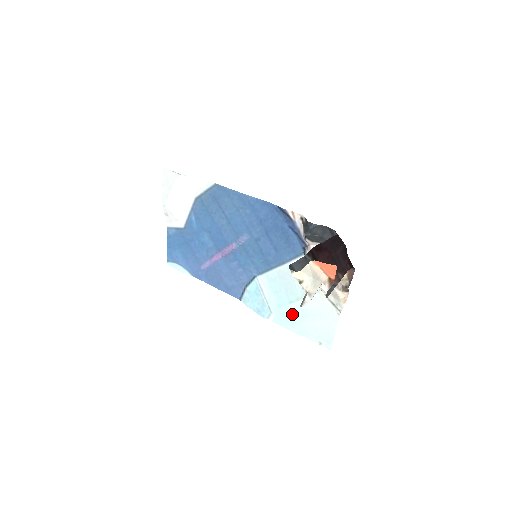
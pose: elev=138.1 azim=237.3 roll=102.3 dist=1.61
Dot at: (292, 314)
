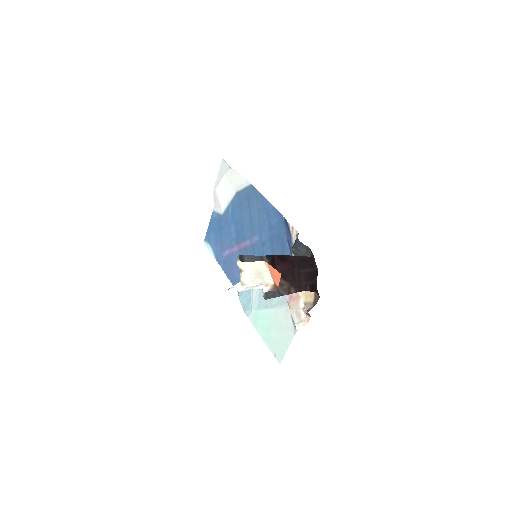
Dot at: (264, 319)
